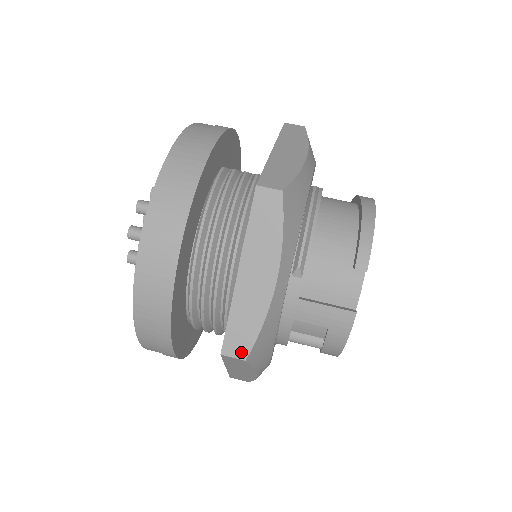
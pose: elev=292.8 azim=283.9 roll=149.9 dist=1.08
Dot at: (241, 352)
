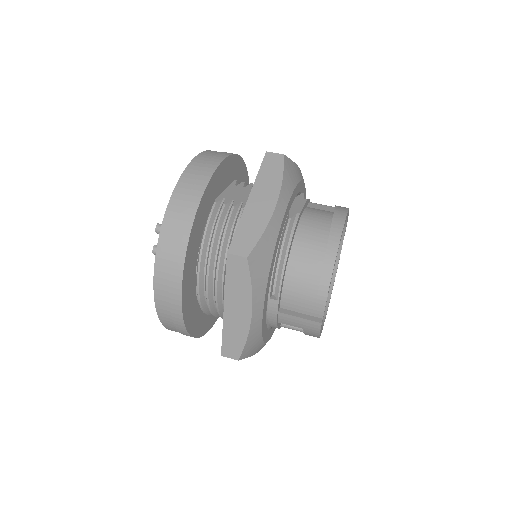
Dot at: (234, 355)
